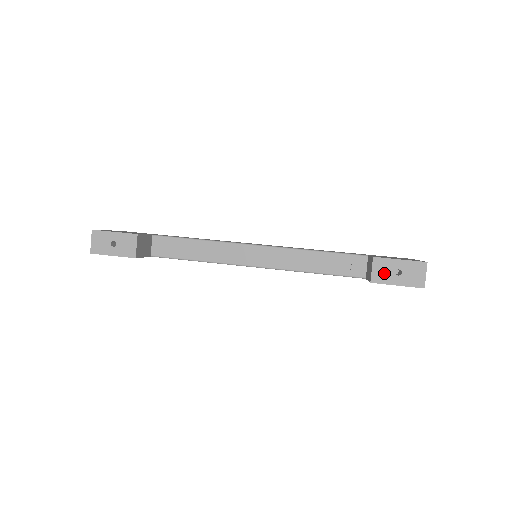
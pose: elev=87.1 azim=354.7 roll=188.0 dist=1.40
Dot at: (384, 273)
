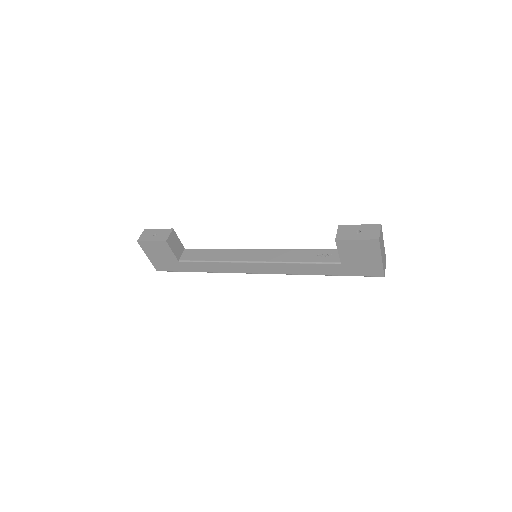
Dot at: (346, 233)
